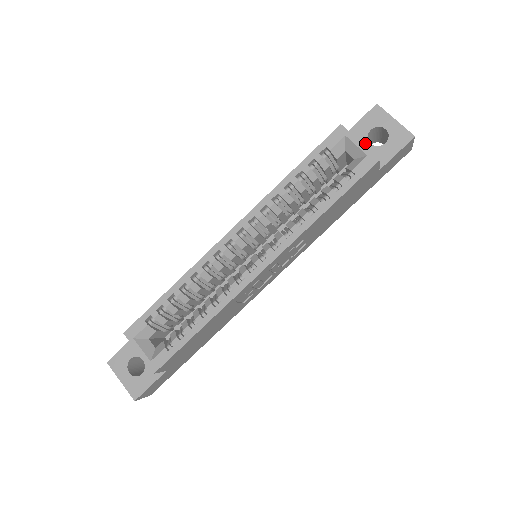
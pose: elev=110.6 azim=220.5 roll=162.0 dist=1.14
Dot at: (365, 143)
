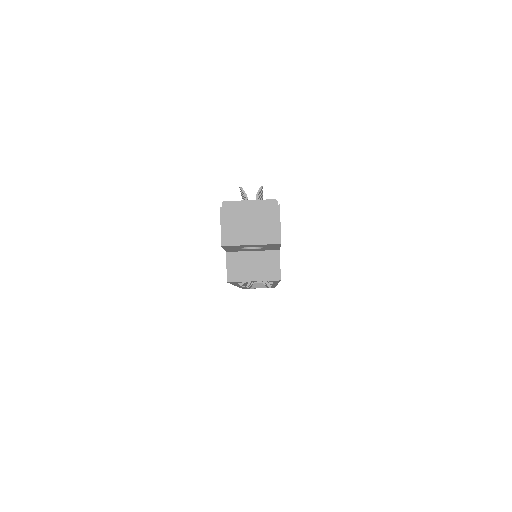
Dot at: (248, 250)
